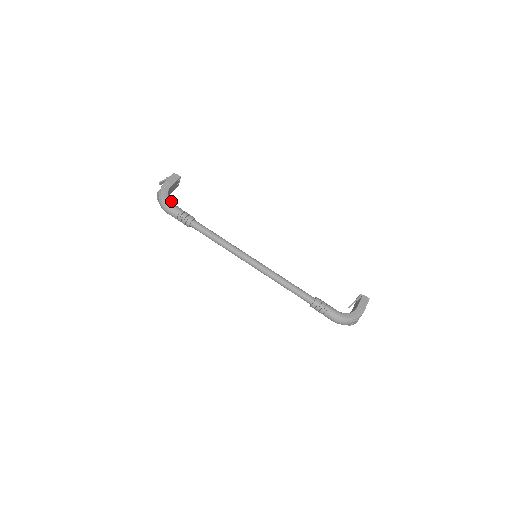
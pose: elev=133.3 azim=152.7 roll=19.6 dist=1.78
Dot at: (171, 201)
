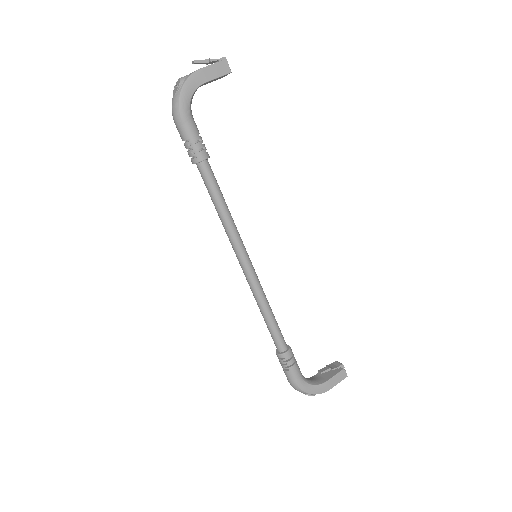
Dot at: occluded
